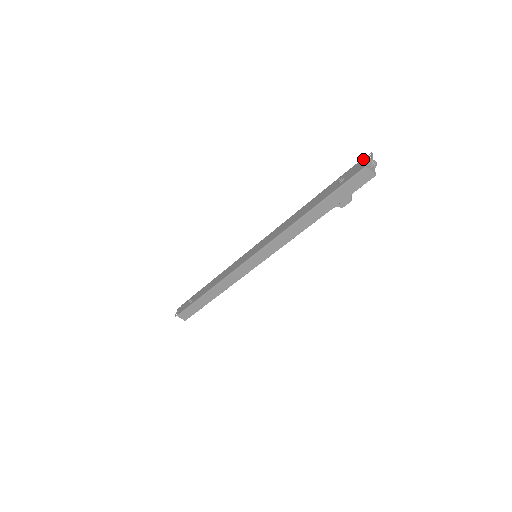
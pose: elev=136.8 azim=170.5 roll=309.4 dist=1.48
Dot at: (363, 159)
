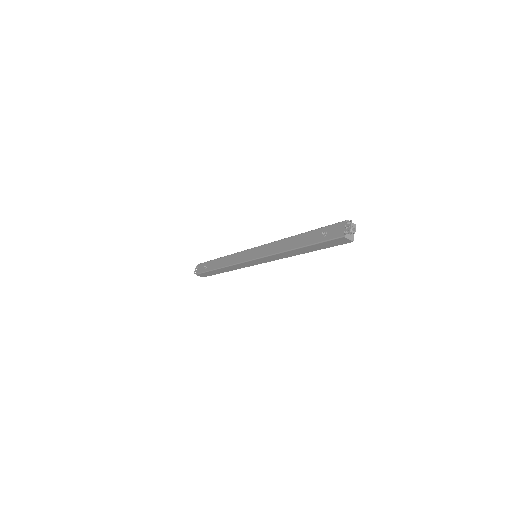
Dot at: (344, 223)
